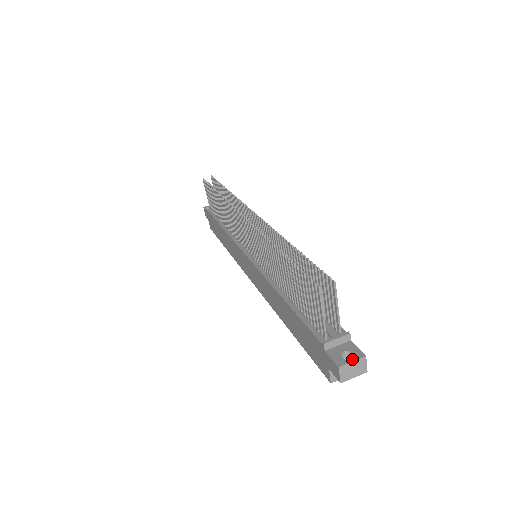
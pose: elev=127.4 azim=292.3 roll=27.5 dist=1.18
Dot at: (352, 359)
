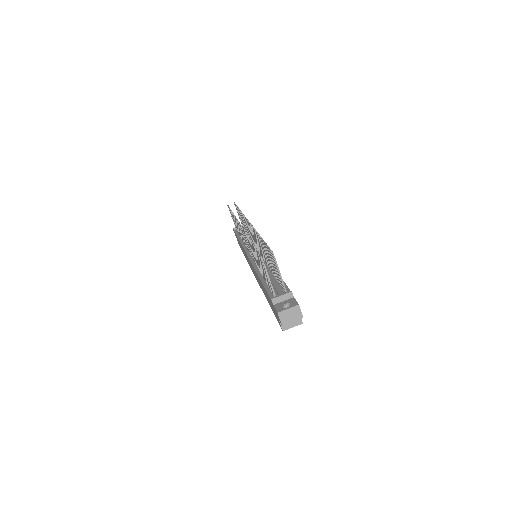
Dot at: (288, 307)
